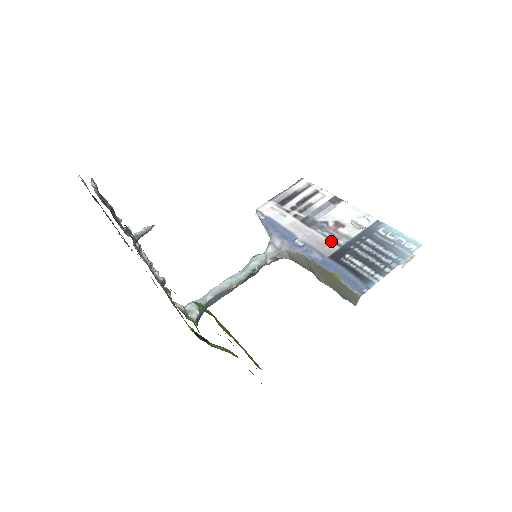
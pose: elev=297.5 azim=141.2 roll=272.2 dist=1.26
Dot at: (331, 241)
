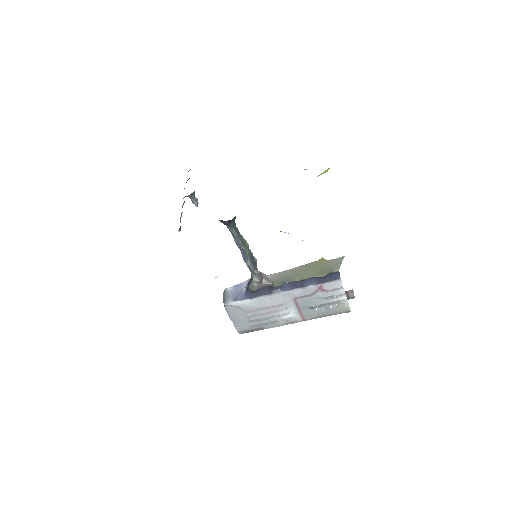
Dot at: occluded
